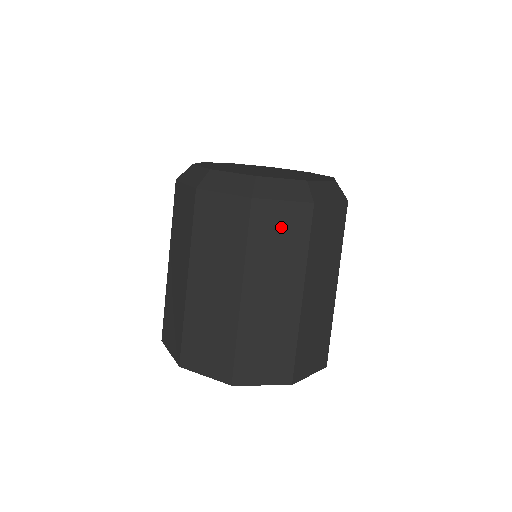
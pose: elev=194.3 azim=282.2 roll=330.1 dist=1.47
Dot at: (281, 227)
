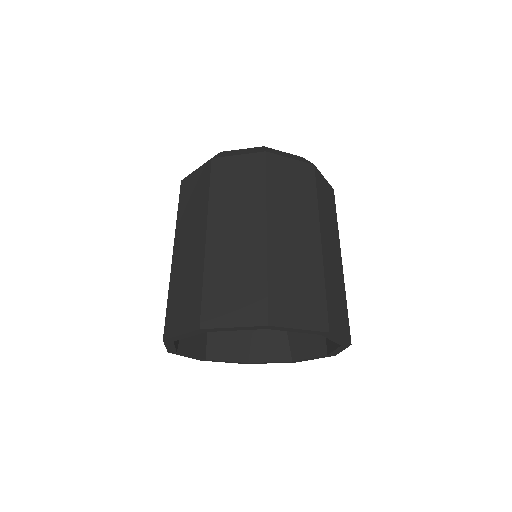
Dot at: (238, 174)
